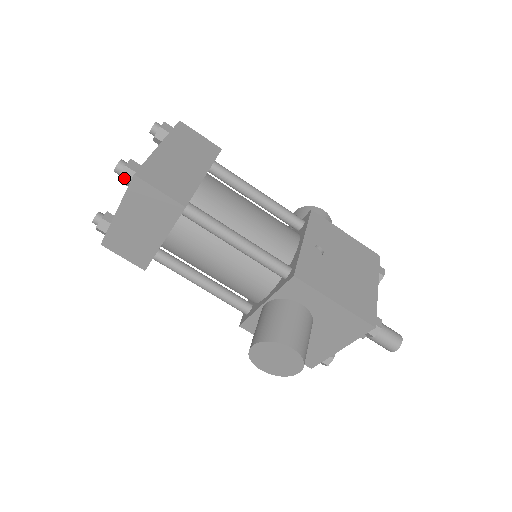
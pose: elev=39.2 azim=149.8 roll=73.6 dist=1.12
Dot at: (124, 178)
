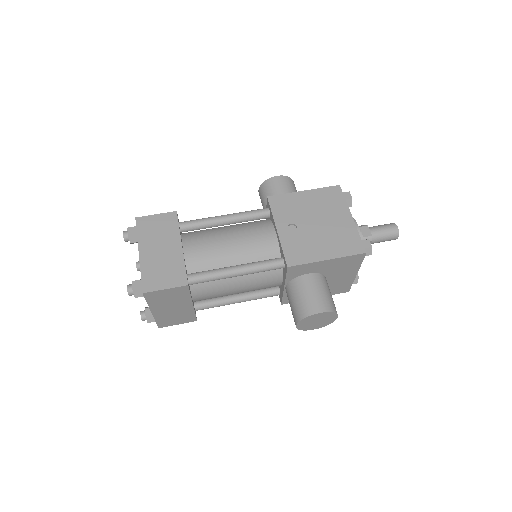
Dot at: (138, 296)
